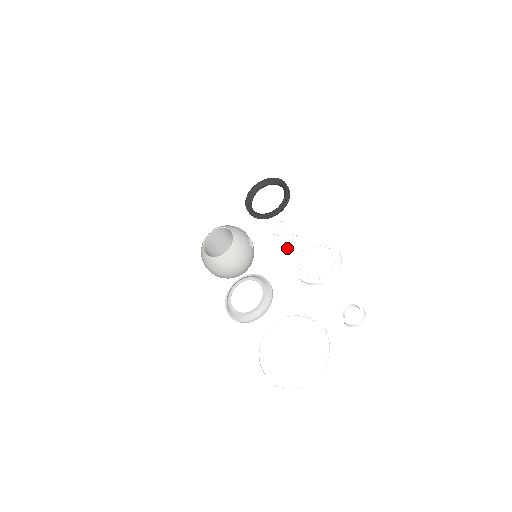
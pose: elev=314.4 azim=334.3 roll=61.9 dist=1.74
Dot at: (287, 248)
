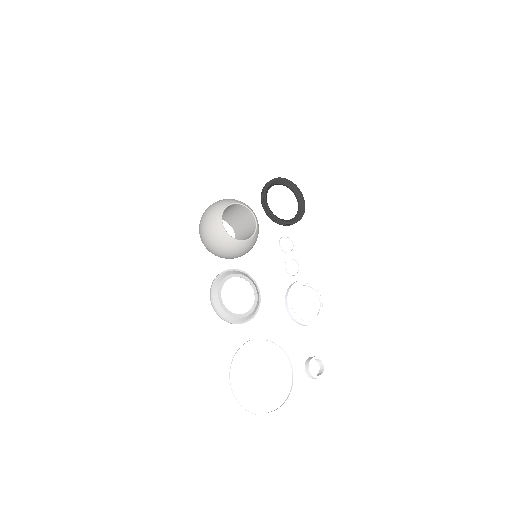
Dot at: (288, 271)
